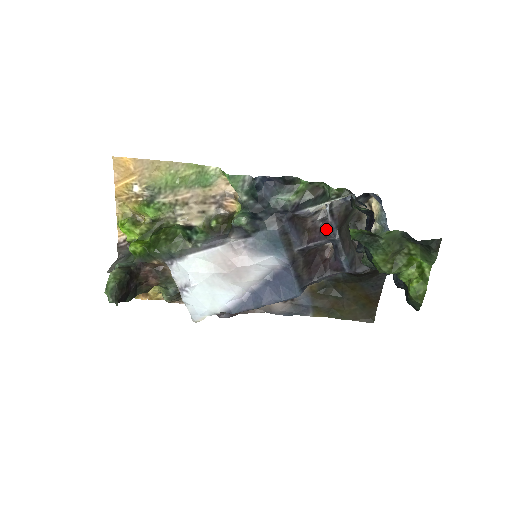
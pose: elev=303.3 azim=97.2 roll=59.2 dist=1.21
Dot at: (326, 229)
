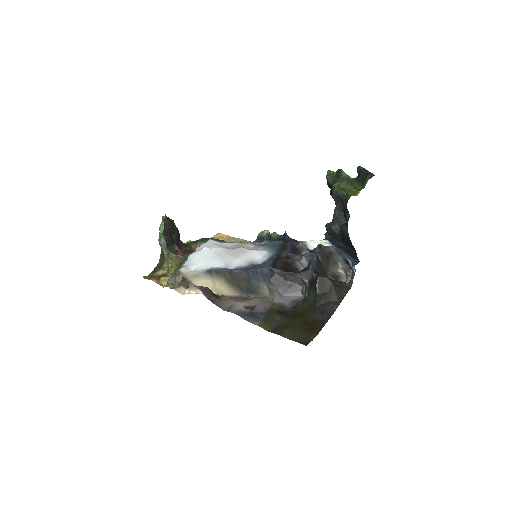
Dot at: (311, 250)
